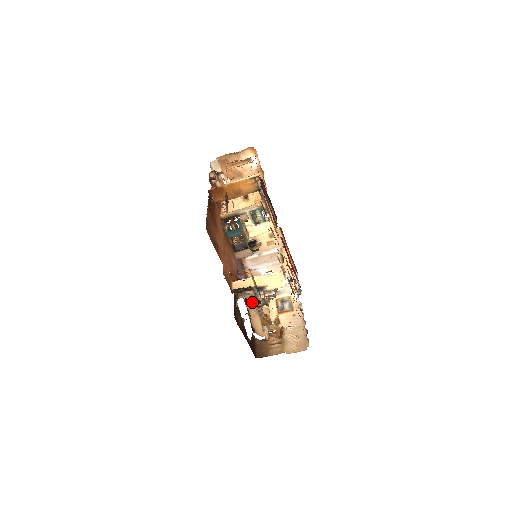
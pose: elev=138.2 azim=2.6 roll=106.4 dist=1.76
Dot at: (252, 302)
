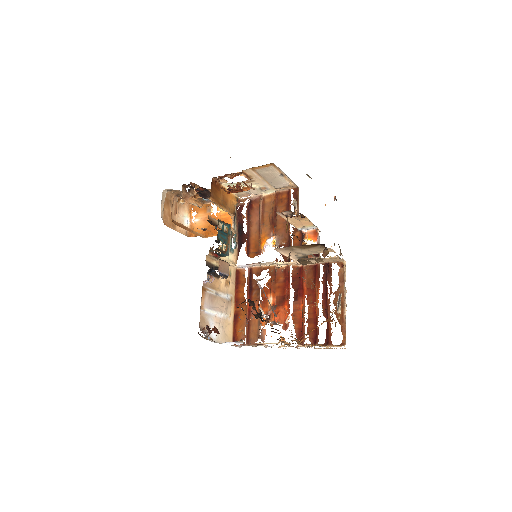
Dot at: occluded
